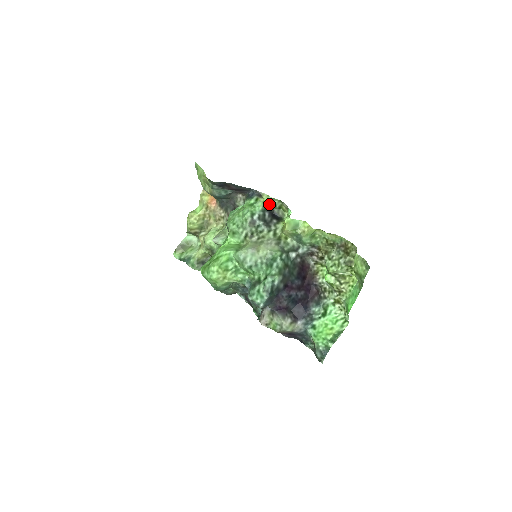
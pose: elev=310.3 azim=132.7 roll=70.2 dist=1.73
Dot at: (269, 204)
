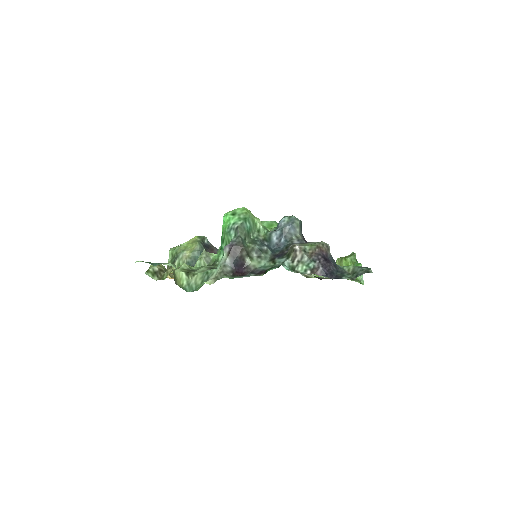
Dot at: occluded
